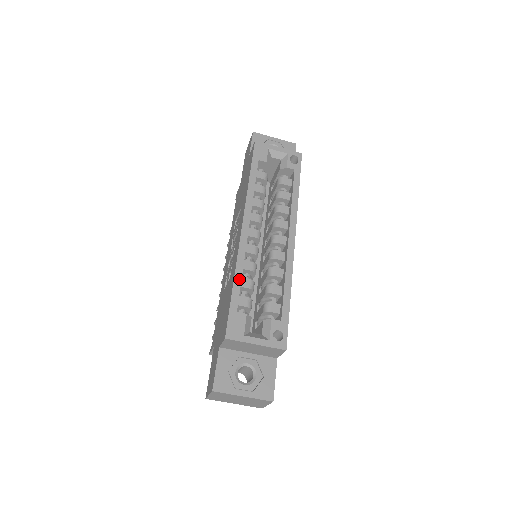
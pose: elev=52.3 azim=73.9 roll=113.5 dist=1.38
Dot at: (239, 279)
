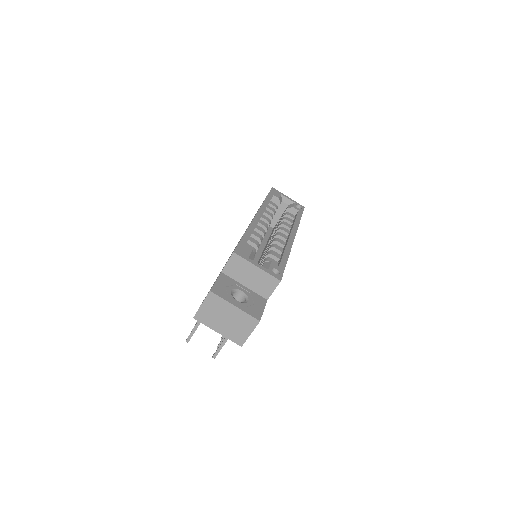
Dot at: (250, 233)
